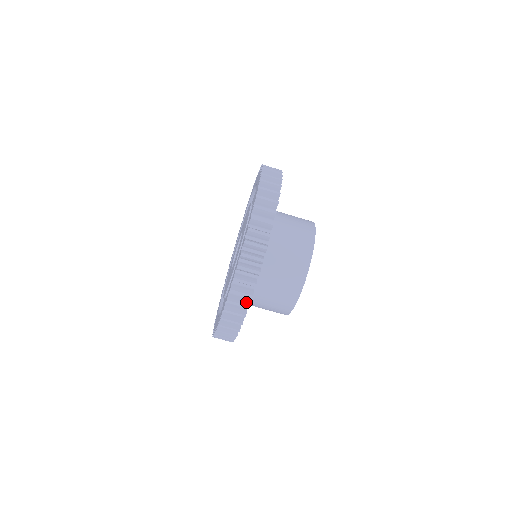
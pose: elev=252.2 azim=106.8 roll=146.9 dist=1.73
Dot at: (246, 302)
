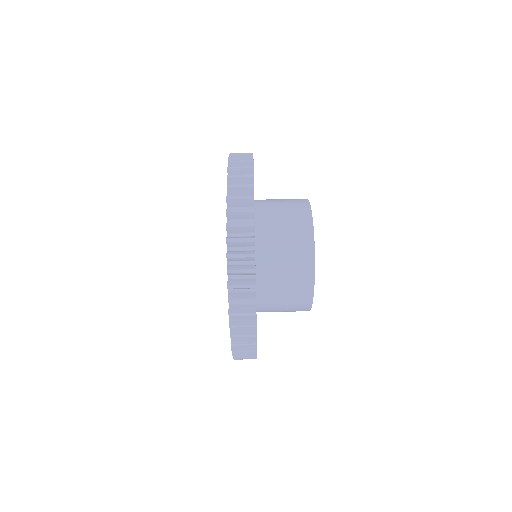
Dot at: (252, 339)
